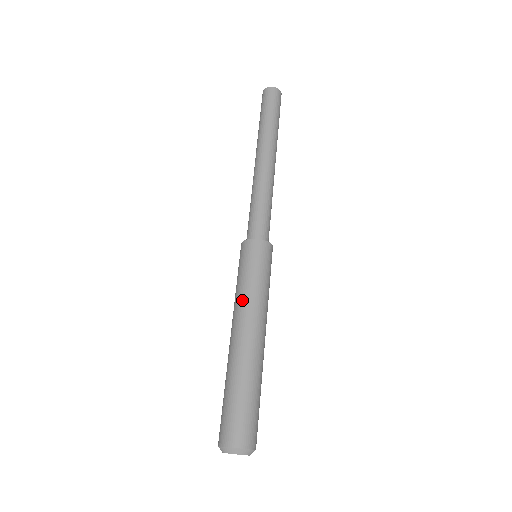
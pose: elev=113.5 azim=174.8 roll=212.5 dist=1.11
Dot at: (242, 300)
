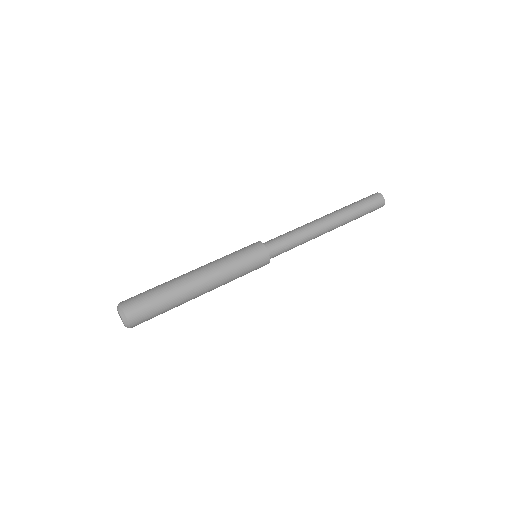
Dot at: (219, 262)
